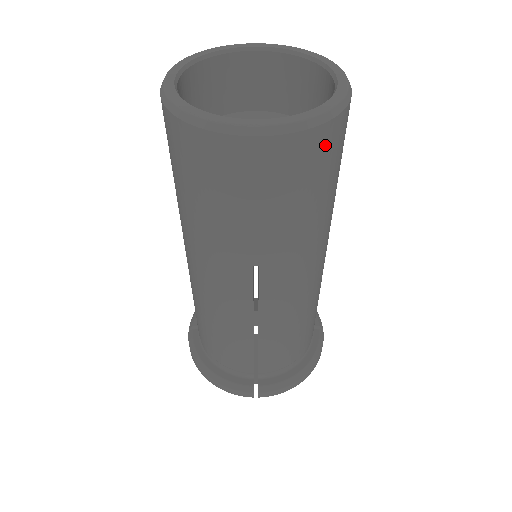
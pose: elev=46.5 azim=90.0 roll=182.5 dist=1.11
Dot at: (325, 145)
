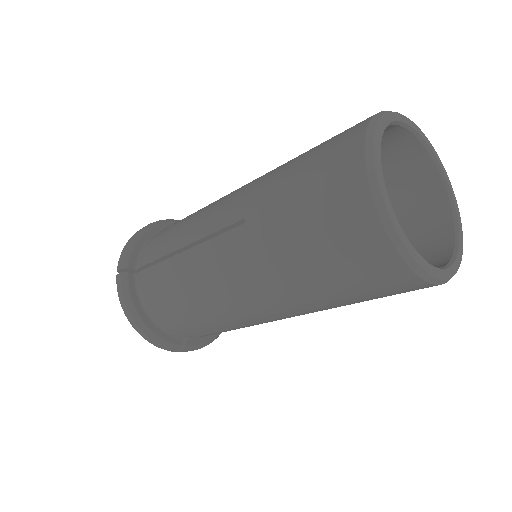
Dot at: occluded
